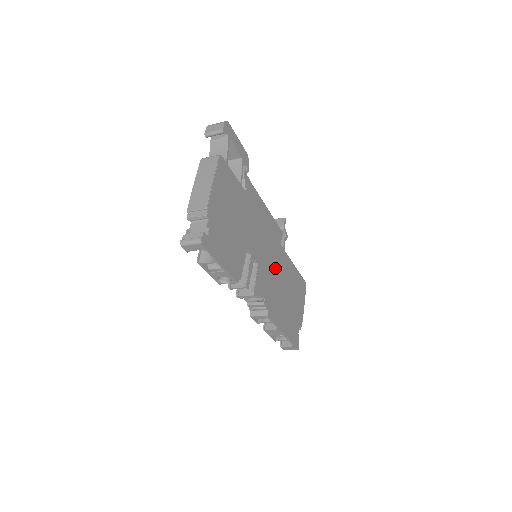
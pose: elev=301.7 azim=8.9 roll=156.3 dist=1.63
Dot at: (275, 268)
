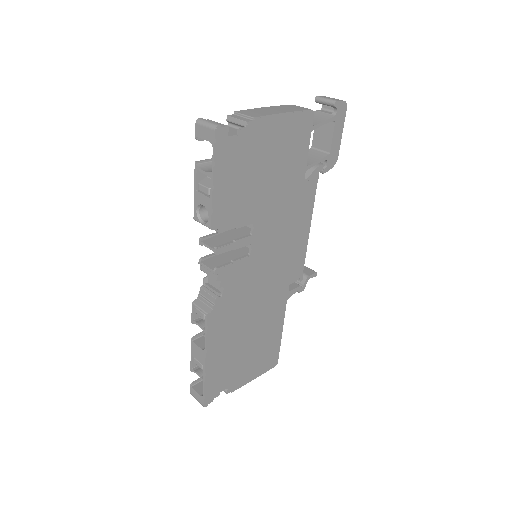
Dot at: (262, 292)
